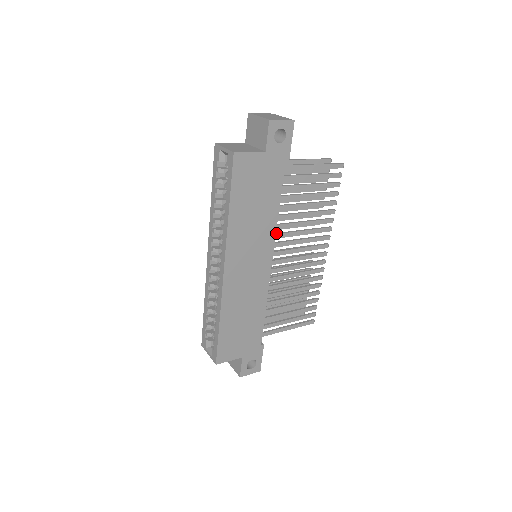
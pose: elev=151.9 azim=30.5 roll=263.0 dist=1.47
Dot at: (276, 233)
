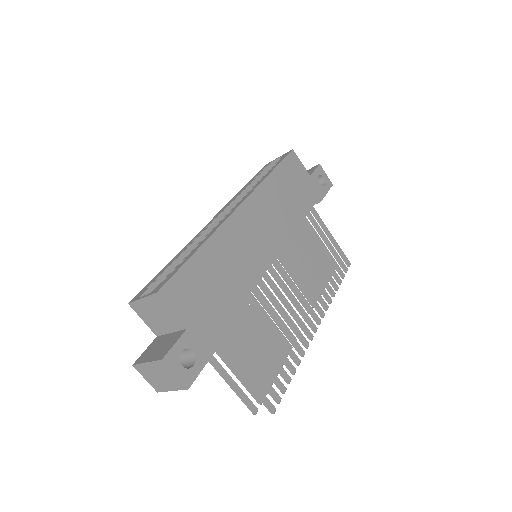
Dot at: (286, 248)
